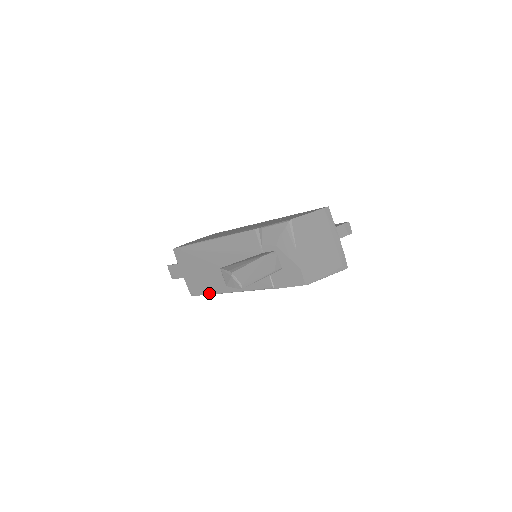
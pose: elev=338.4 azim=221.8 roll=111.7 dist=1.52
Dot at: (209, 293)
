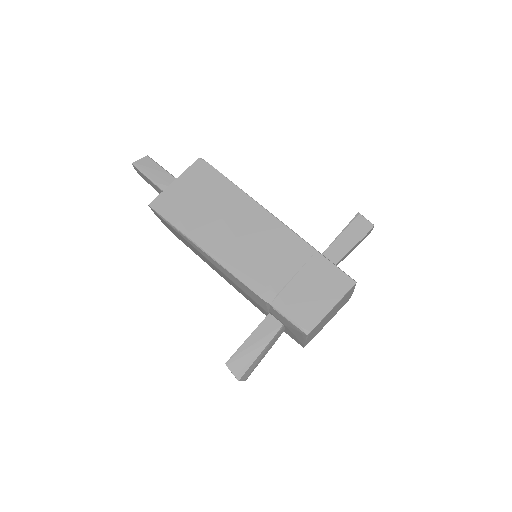
Dot at: (195, 253)
